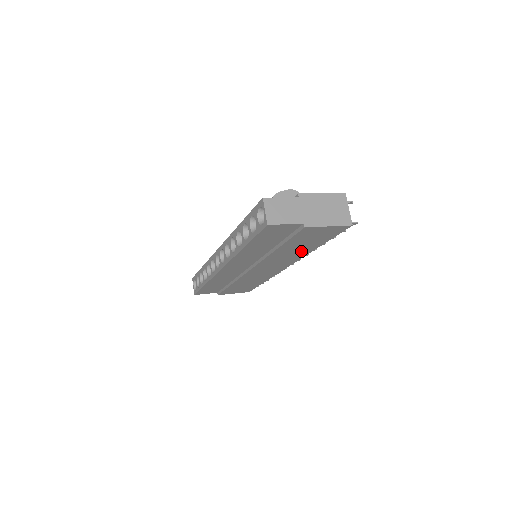
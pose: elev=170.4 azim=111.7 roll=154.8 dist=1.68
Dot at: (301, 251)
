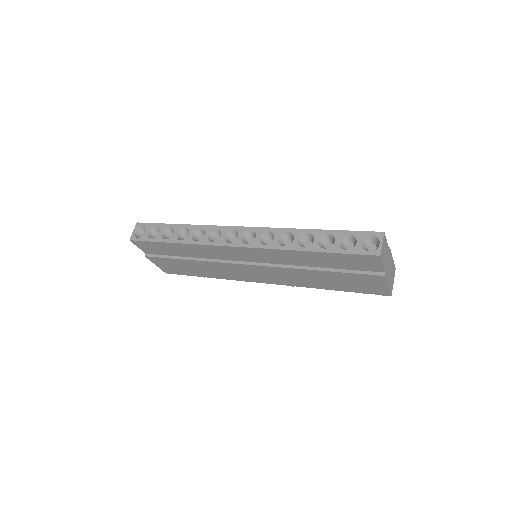
Dot at: (316, 283)
